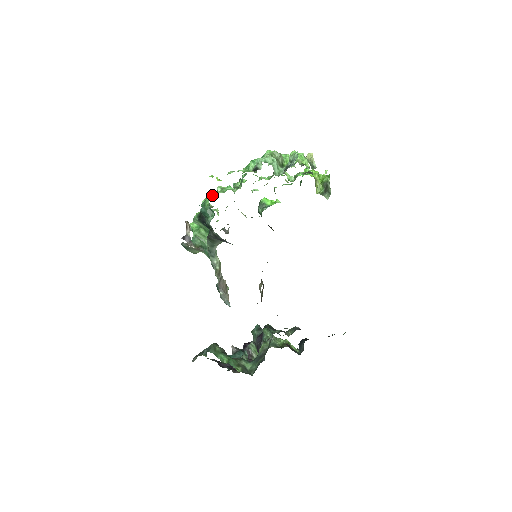
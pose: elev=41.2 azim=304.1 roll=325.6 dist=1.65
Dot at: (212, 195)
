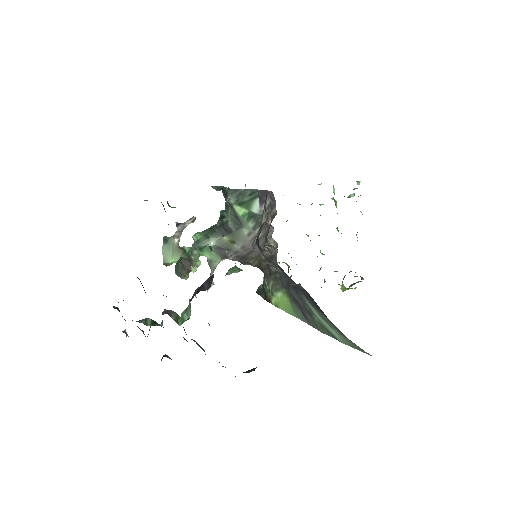
Dot at: occluded
